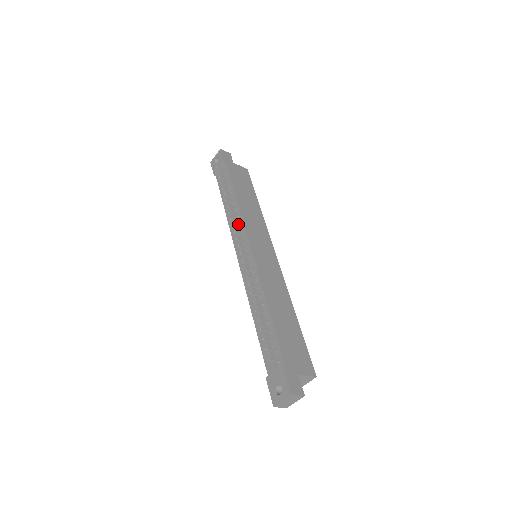
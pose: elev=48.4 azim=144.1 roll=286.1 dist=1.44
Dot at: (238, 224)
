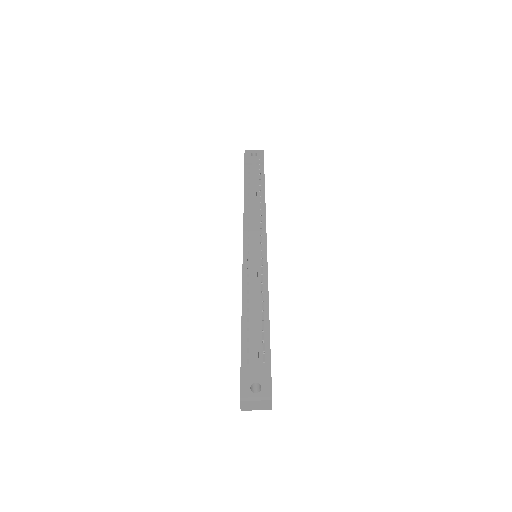
Dot at: (258, 218)
